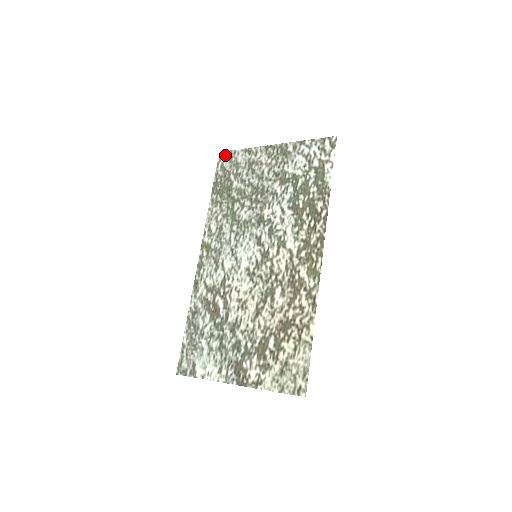
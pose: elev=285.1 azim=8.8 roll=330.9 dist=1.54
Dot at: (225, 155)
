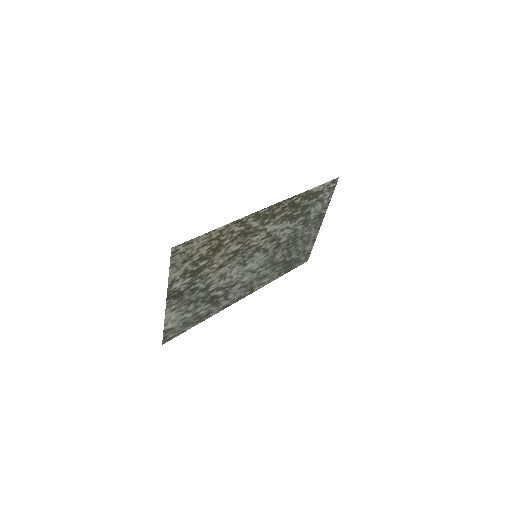
Dot at: (307, 257)
